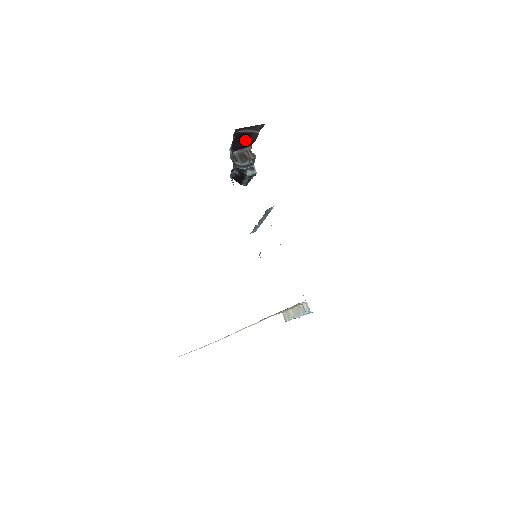
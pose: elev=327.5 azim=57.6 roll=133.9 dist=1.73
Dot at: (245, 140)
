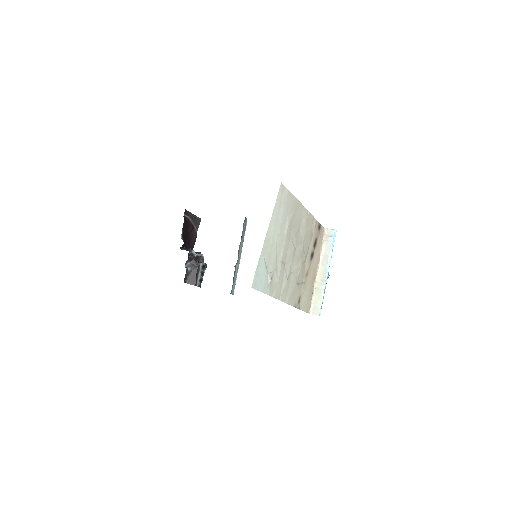
Dot at: (189, 235)
